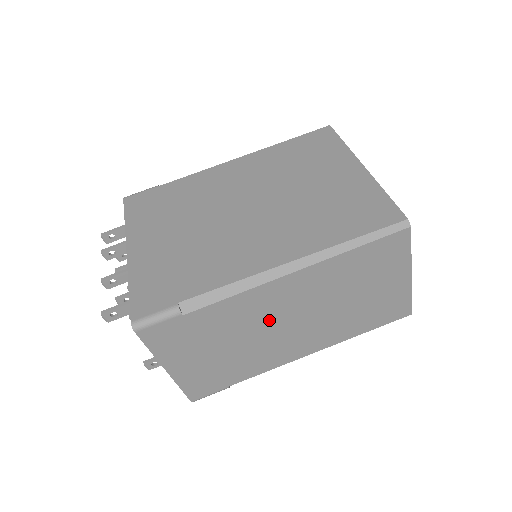
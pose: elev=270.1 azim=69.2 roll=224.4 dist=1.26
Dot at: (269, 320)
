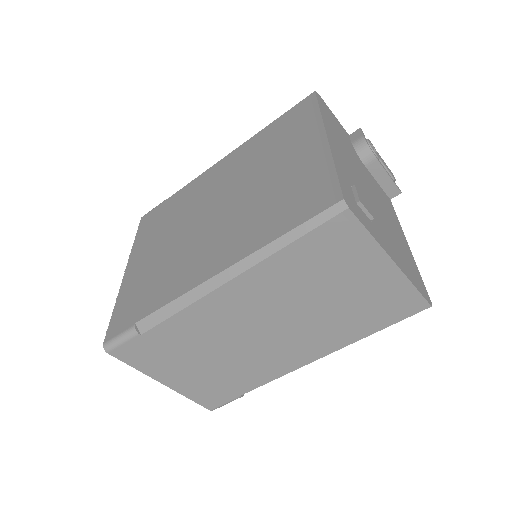
Dot at: (237, 331)
